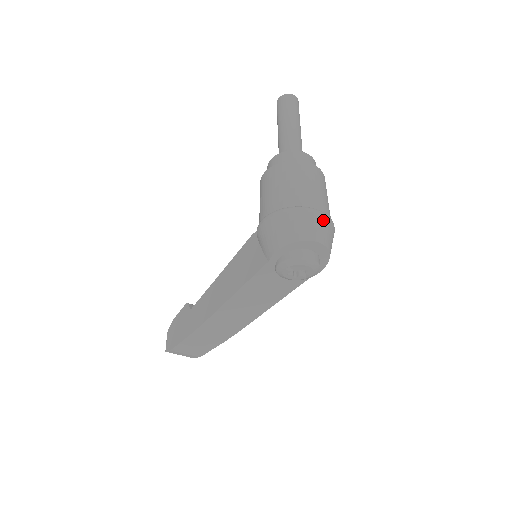
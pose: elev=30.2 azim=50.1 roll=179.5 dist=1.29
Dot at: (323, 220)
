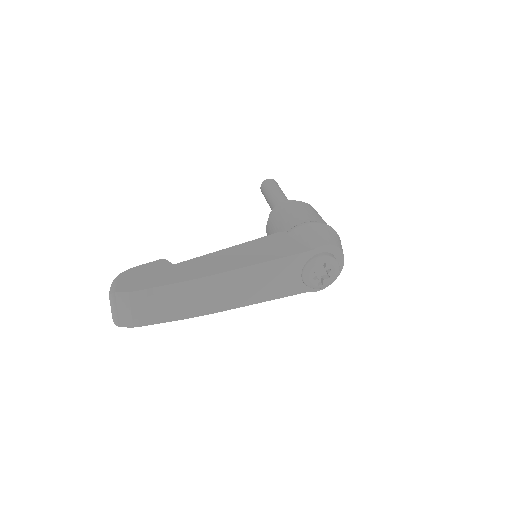
Dot at: occluded
